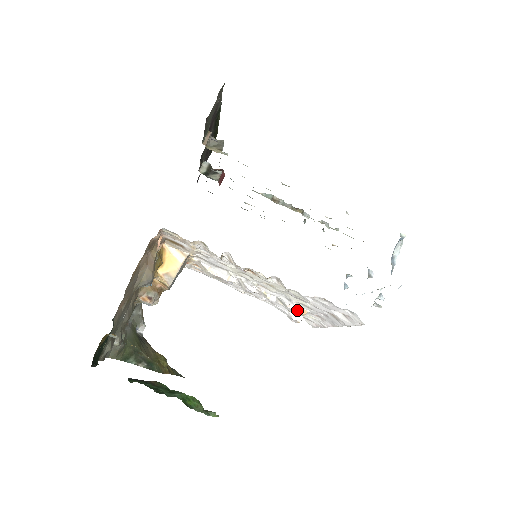
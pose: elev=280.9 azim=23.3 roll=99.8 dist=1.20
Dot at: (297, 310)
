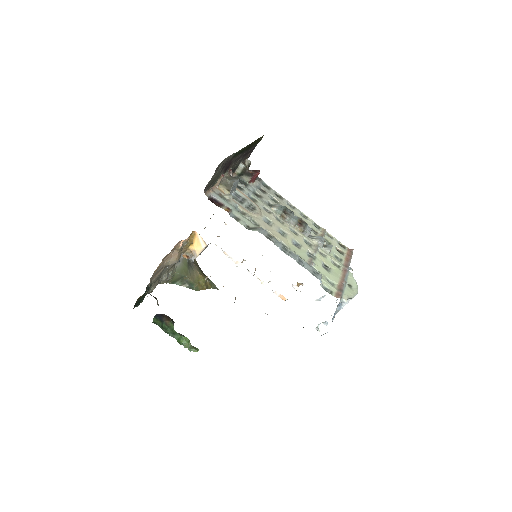
Dot at: (280, 296)
